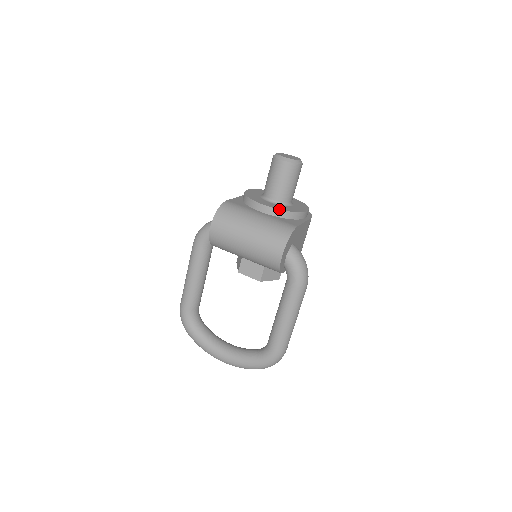
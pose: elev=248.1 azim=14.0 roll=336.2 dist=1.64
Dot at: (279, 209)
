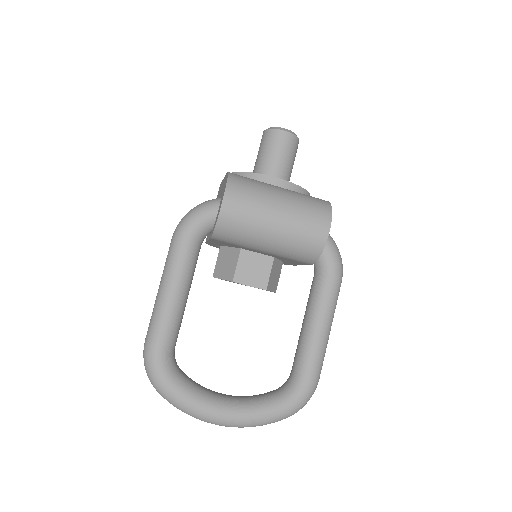
Dot at: occluded
